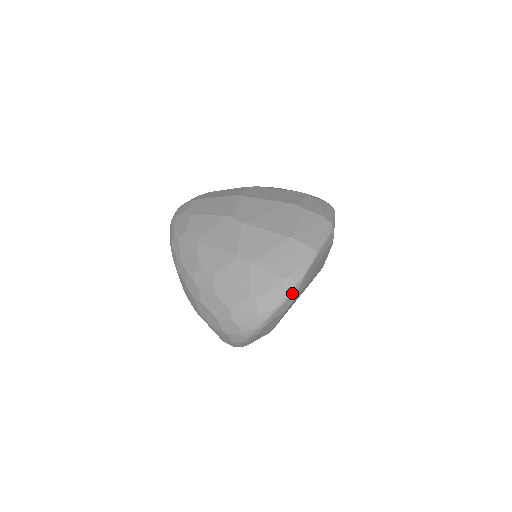
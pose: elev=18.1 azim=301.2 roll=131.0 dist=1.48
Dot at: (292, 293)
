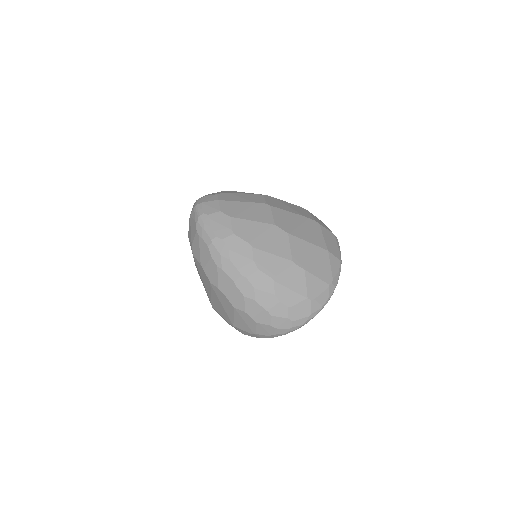
Dot at: occluded
